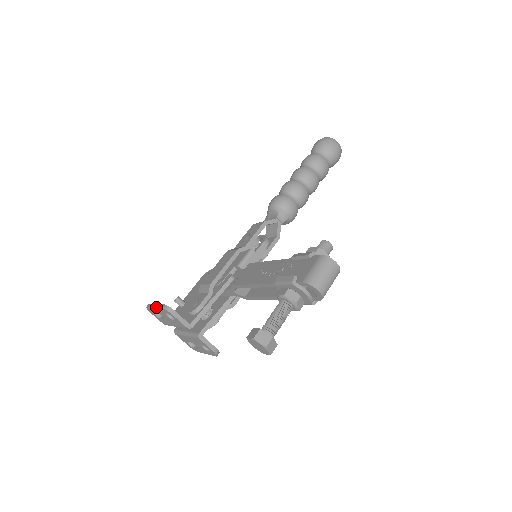
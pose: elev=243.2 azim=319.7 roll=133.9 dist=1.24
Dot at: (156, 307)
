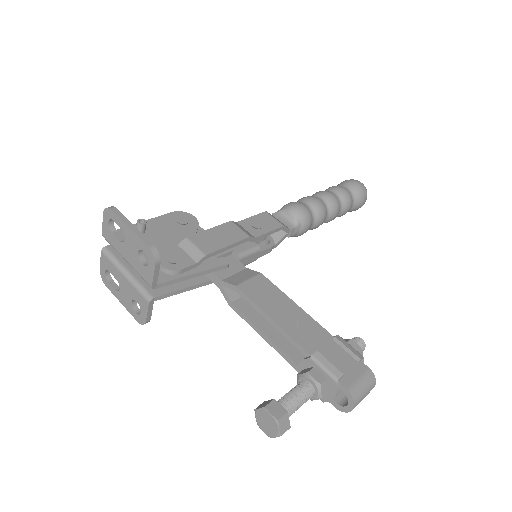
Dot at: (136, 234)
